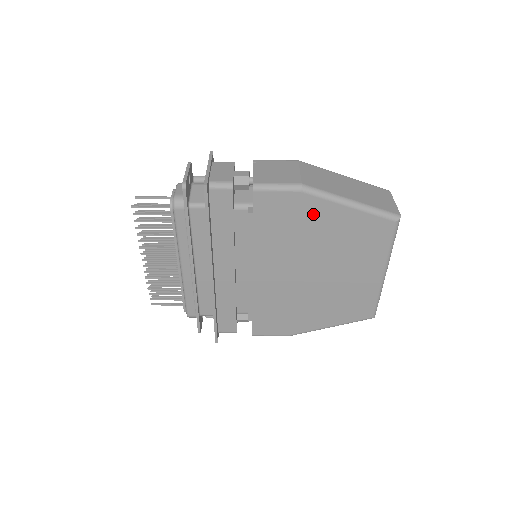
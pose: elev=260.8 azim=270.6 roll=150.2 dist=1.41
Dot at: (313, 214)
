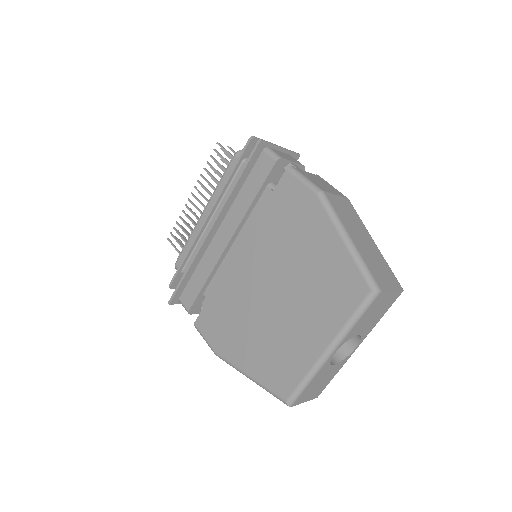
Dot at: (312, 226)
